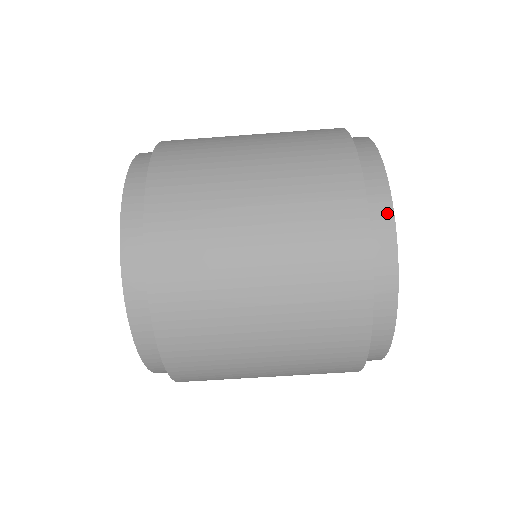
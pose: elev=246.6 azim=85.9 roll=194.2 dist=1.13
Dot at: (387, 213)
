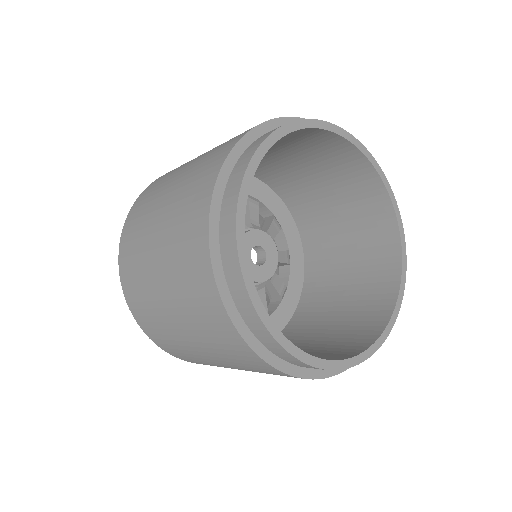
Dot at: (265, 332)
